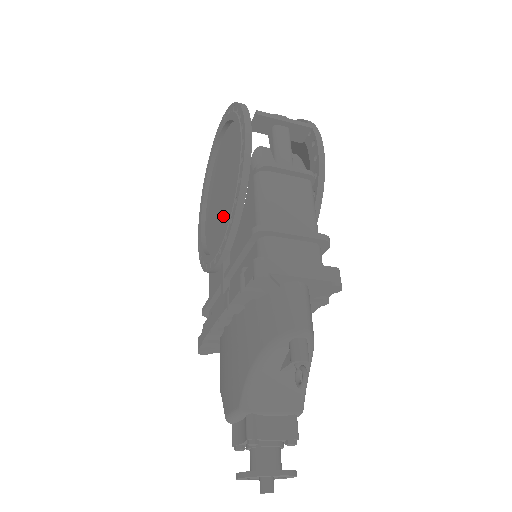
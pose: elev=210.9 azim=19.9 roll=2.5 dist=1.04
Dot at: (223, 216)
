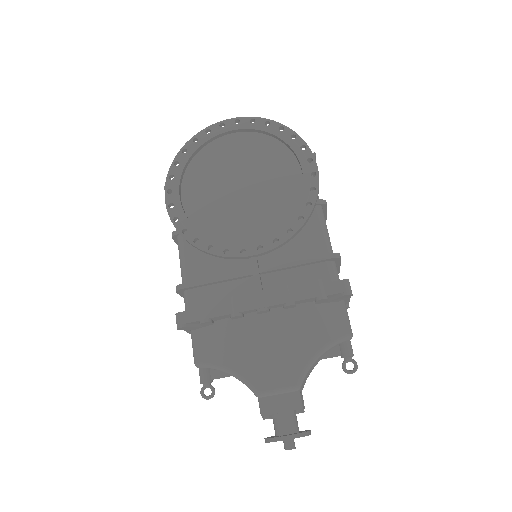
Dot at: (250, 213)
